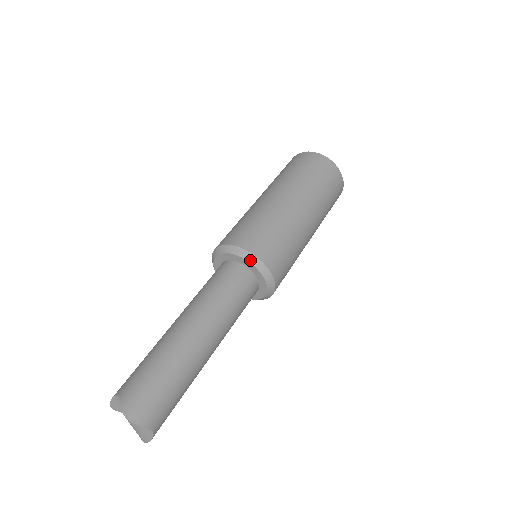
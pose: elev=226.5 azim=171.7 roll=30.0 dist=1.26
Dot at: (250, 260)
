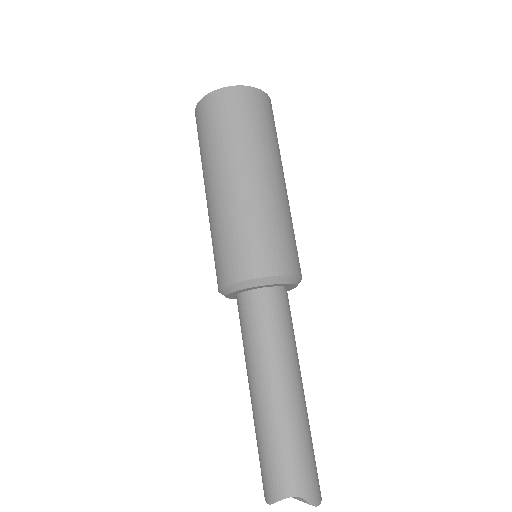
Dot at: (293, 282)
